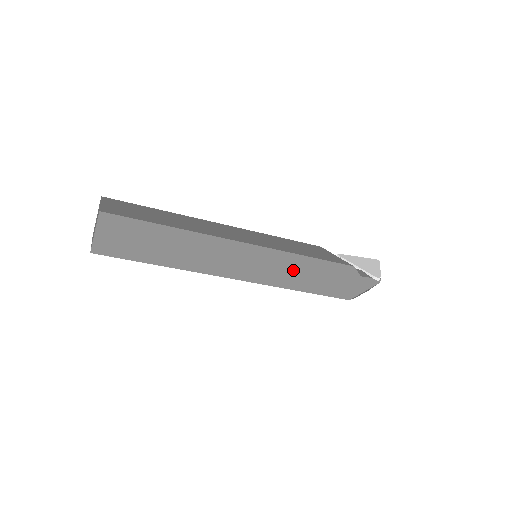
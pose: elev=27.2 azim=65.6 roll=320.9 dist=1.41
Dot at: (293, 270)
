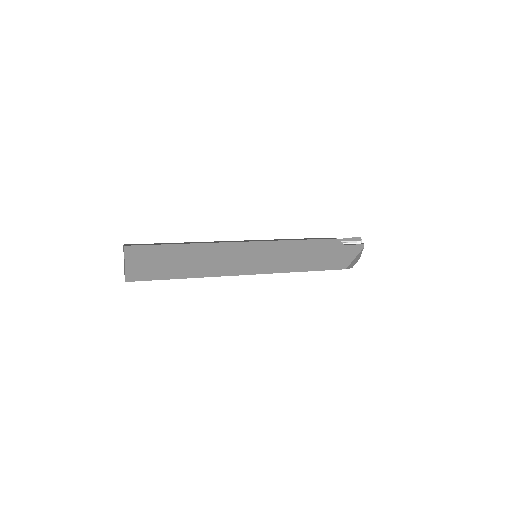
Dot at: (288, 255)
